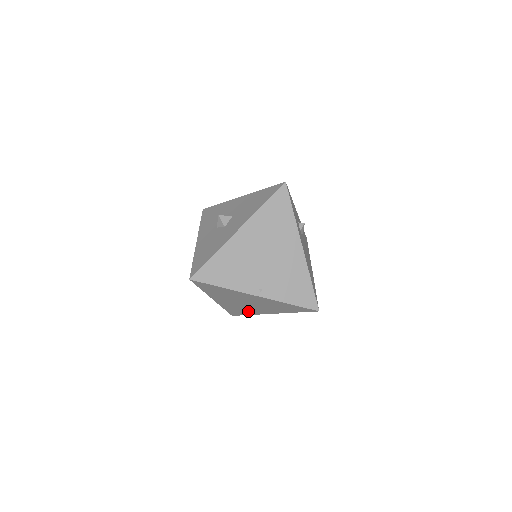
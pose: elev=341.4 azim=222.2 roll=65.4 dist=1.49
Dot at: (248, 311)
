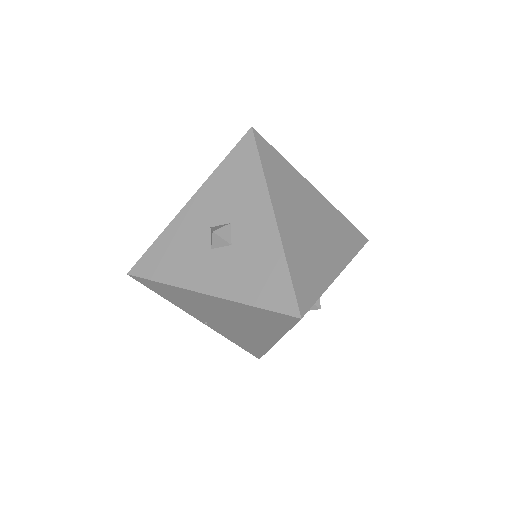
Dot at: occluded
